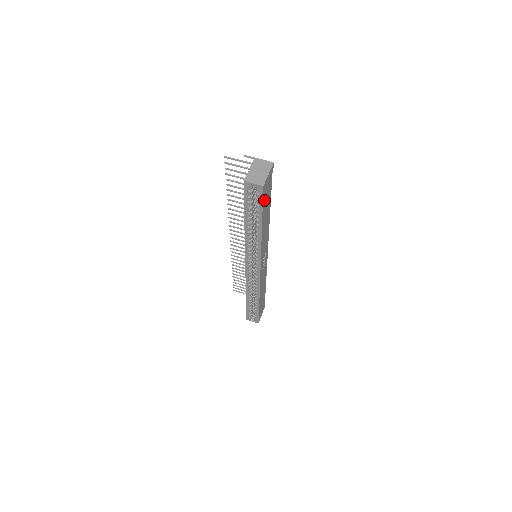
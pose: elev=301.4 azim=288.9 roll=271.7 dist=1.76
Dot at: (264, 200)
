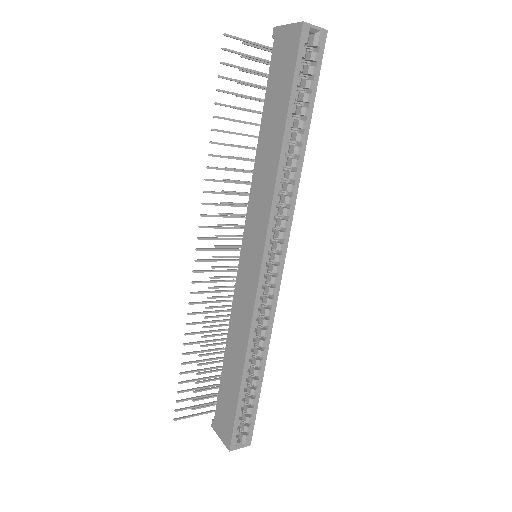
Dot at: (313, 75)
